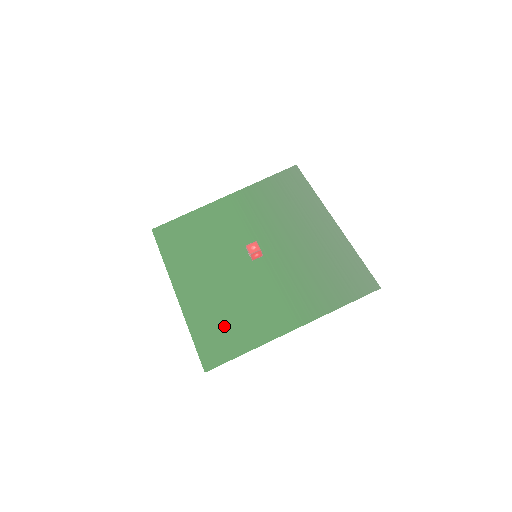
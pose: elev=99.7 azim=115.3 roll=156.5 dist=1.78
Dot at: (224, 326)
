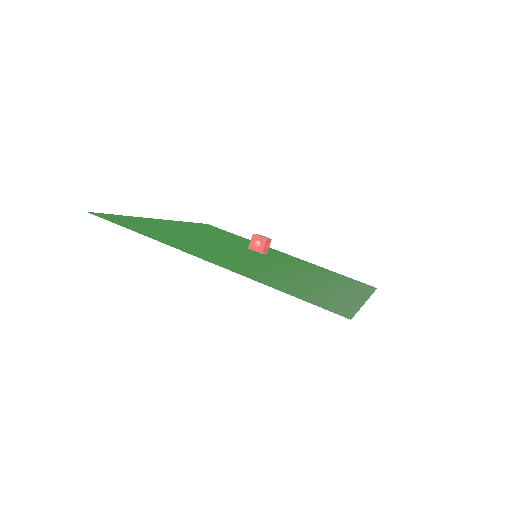
Dot at: (156, 229)
